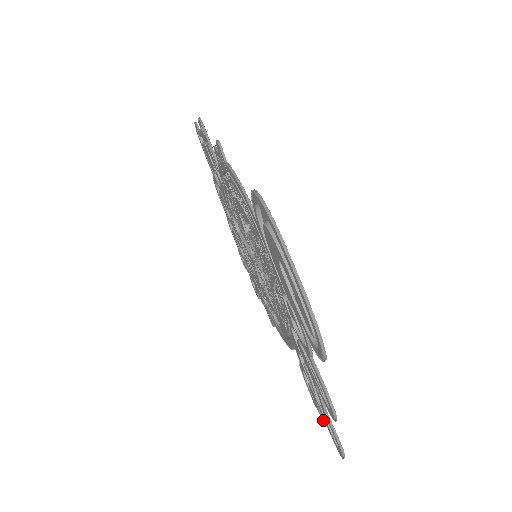
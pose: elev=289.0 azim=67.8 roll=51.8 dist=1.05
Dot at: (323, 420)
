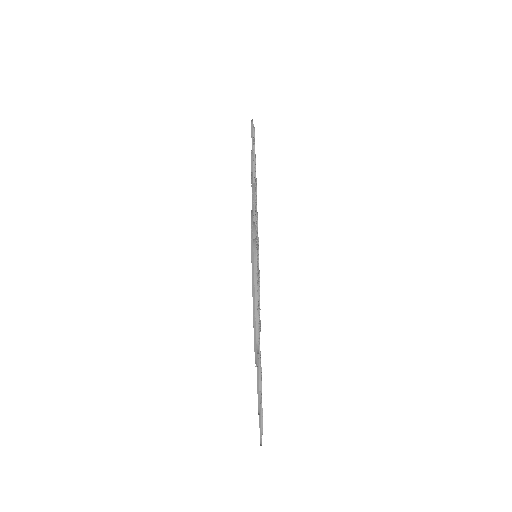
Dot at: occluded
